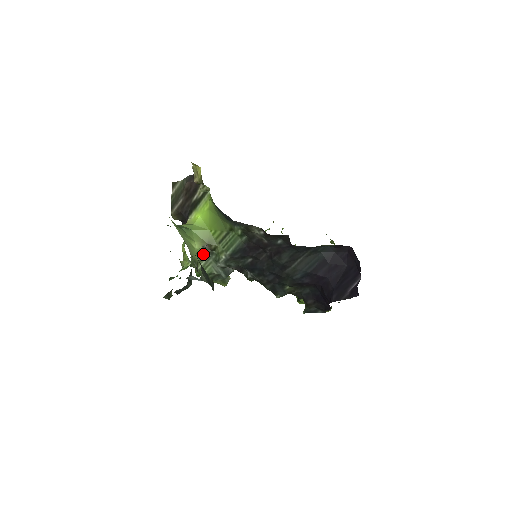
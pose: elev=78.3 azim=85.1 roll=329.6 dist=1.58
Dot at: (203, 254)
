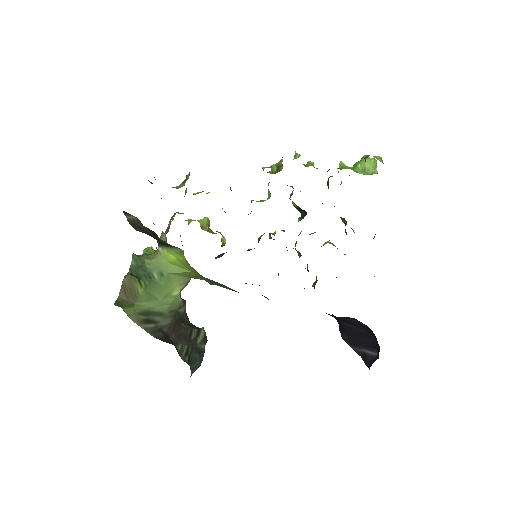
Dot at: occluded
